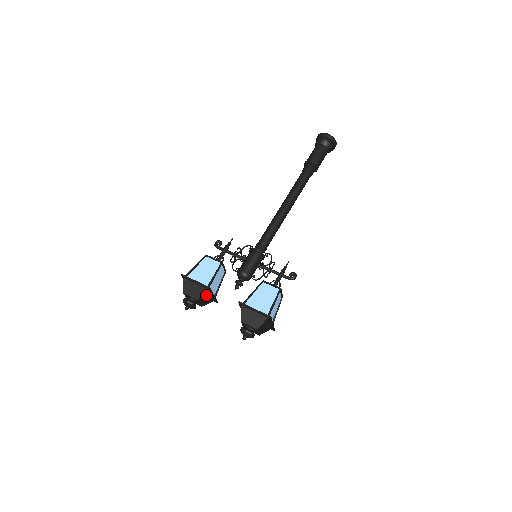
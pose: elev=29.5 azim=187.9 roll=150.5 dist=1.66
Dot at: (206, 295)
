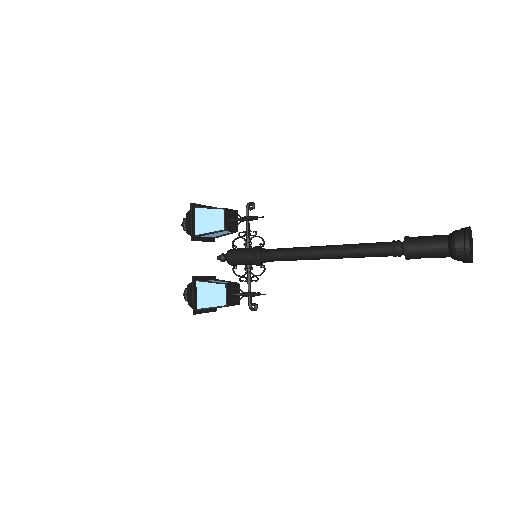
Dot at: occluded
